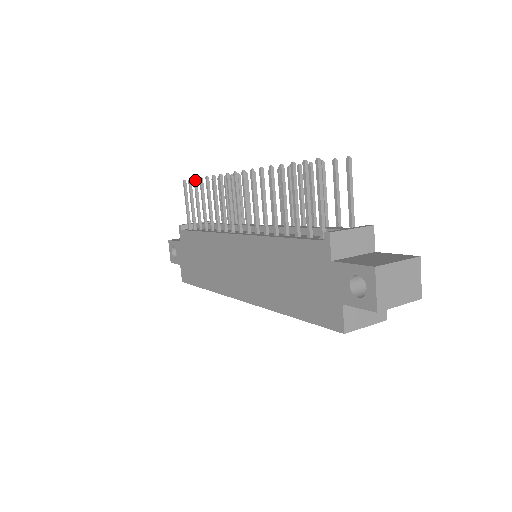
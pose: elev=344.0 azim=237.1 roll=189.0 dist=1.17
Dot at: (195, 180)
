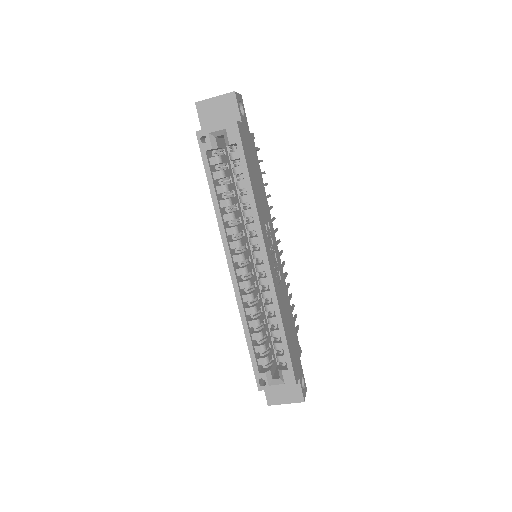
Dot at: occluded
